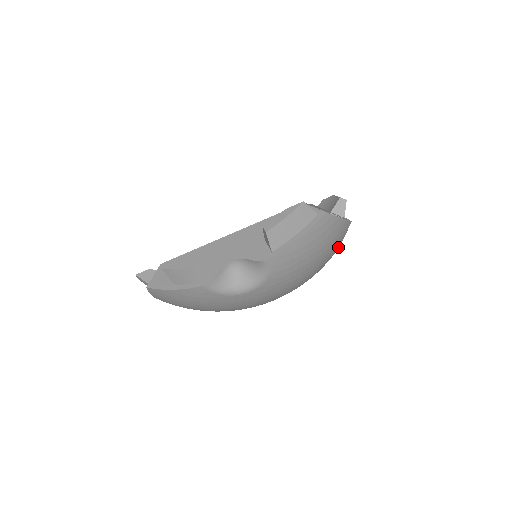
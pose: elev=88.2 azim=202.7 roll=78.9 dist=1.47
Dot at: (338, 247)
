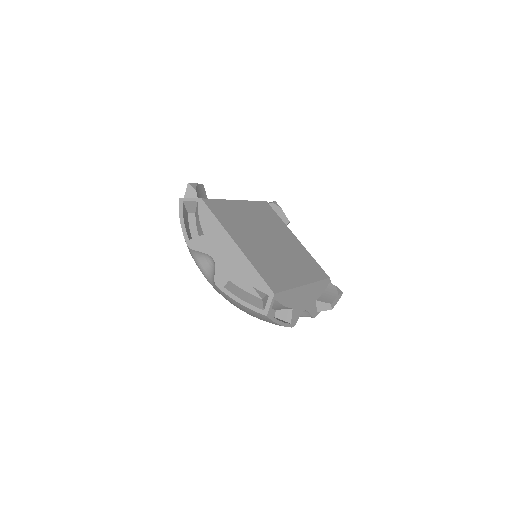
Dot at: occluded
